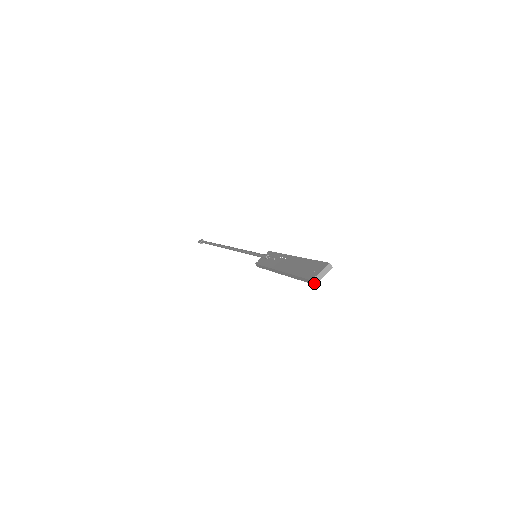
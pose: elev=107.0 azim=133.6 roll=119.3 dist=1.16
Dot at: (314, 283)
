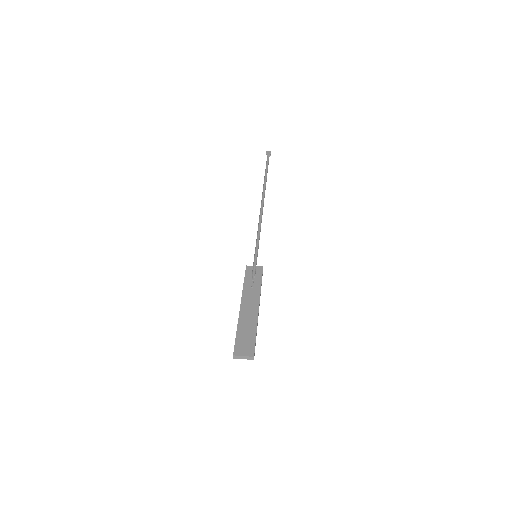
Dot at: (233, 357)
